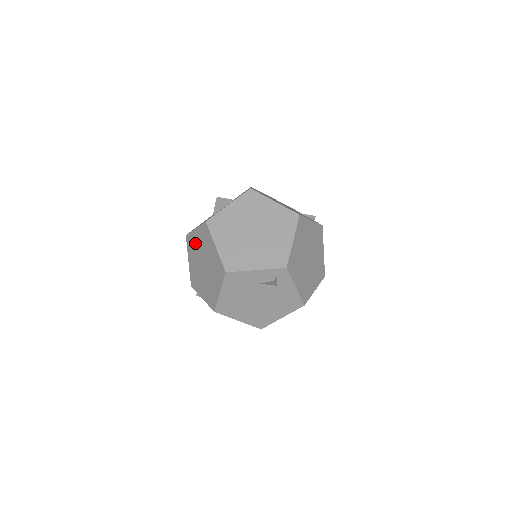
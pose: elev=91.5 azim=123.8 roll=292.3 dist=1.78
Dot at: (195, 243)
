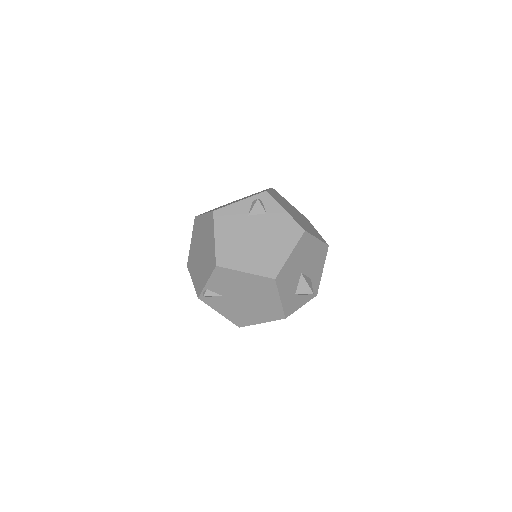
Dot at: (193, 252)
